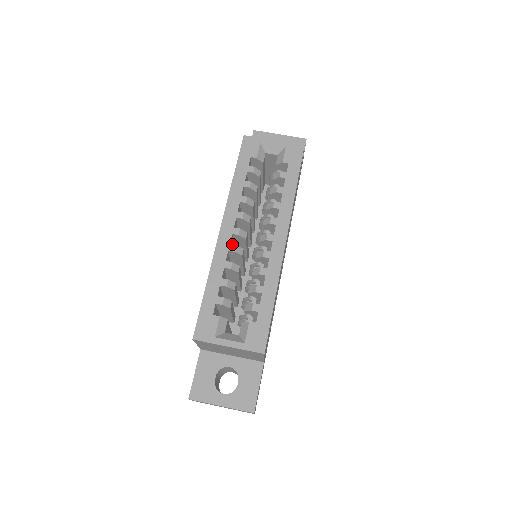
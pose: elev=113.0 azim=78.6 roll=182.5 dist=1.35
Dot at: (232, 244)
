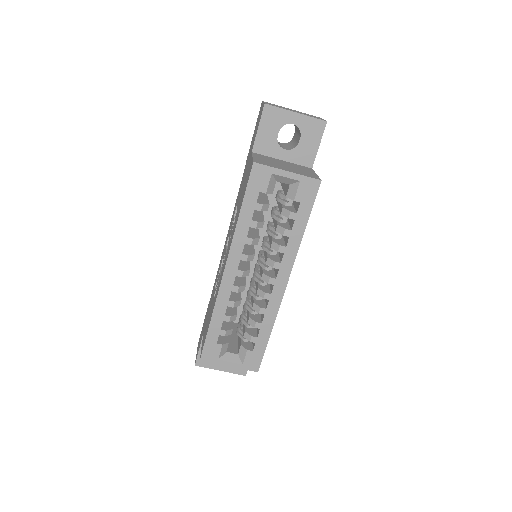
Dot at: (235, 286)
